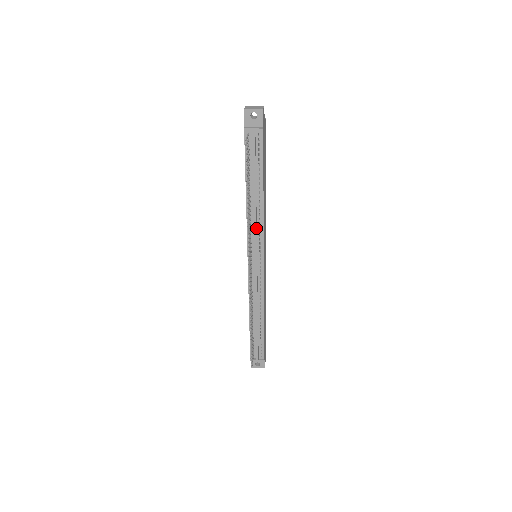
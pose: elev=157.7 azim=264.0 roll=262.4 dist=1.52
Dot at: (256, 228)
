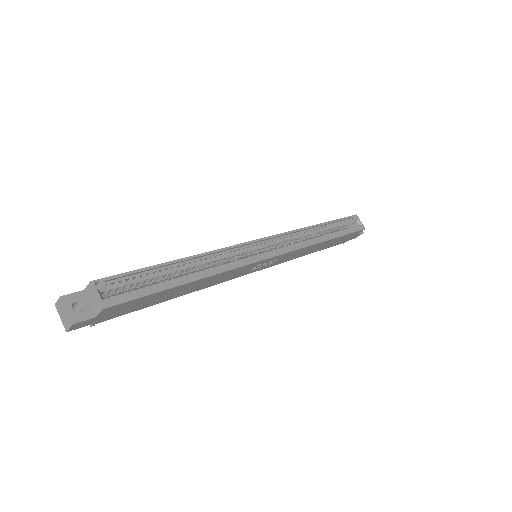
Dot at: occluded
